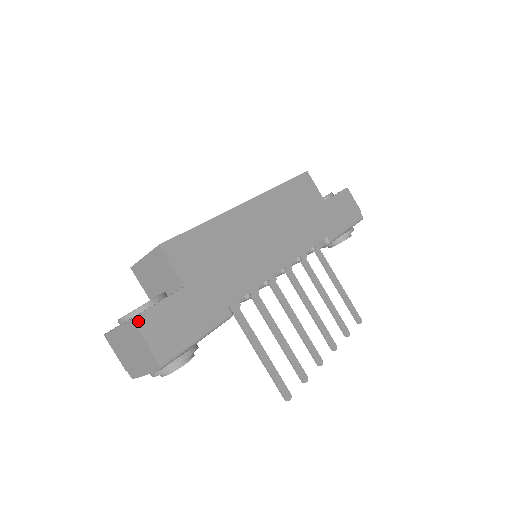
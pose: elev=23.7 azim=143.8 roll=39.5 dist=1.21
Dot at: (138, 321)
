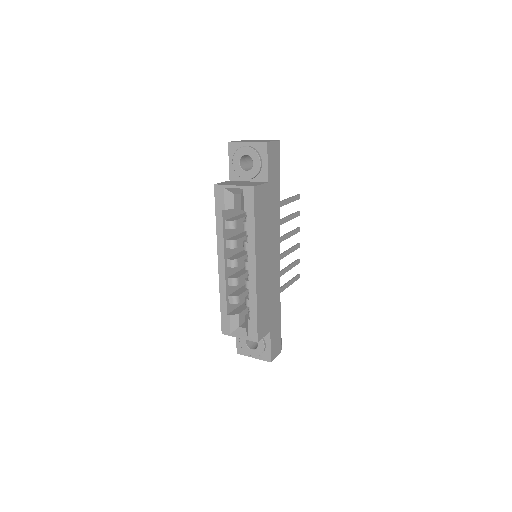
Dot at: (272, 359)
